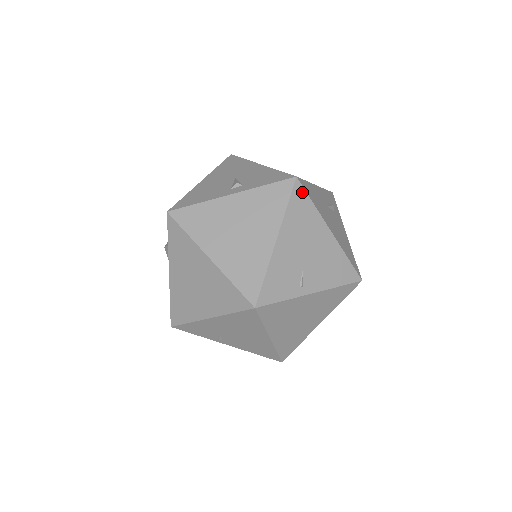
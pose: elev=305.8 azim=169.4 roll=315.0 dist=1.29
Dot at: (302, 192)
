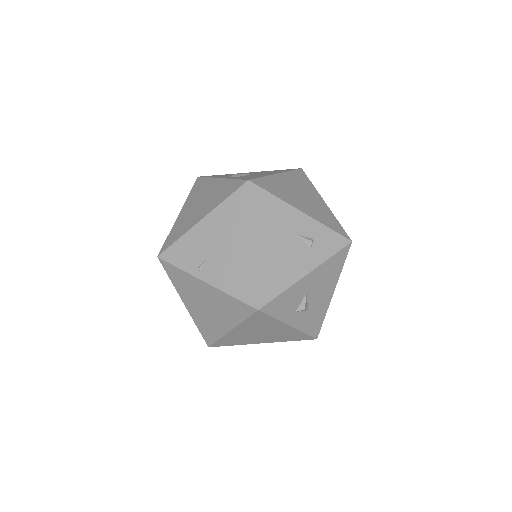
Dot at: (246, 195)
